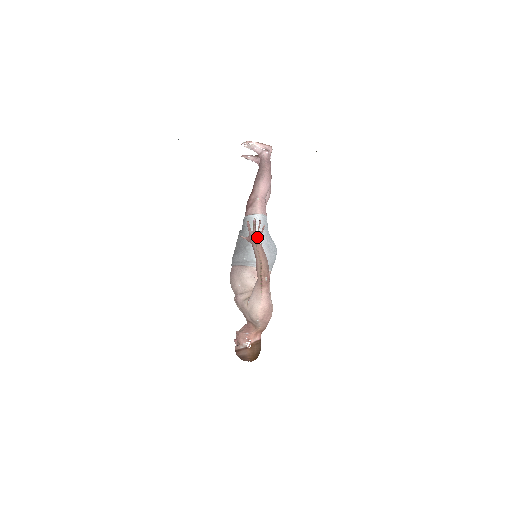
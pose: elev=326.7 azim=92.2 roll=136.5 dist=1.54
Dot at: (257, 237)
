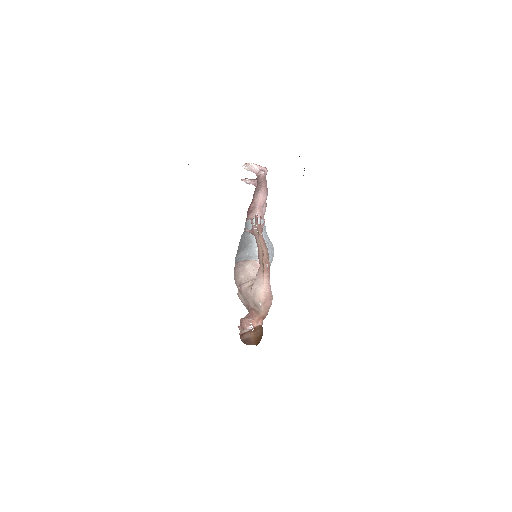
Dot at: (259, 229)
